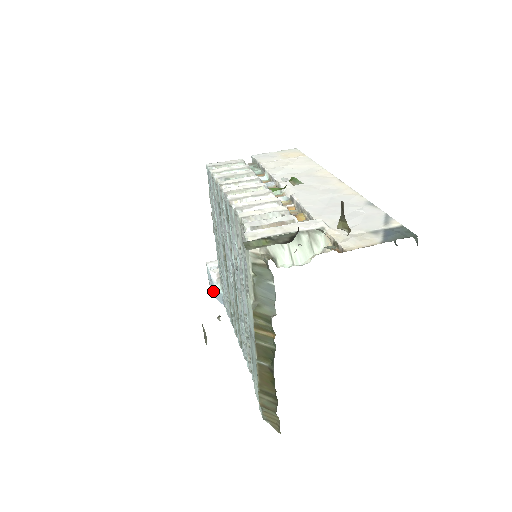
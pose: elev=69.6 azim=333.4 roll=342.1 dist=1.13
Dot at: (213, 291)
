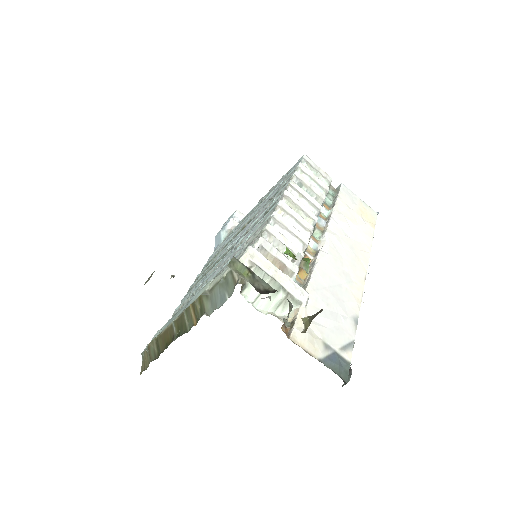
Dot at: (219, 233)
